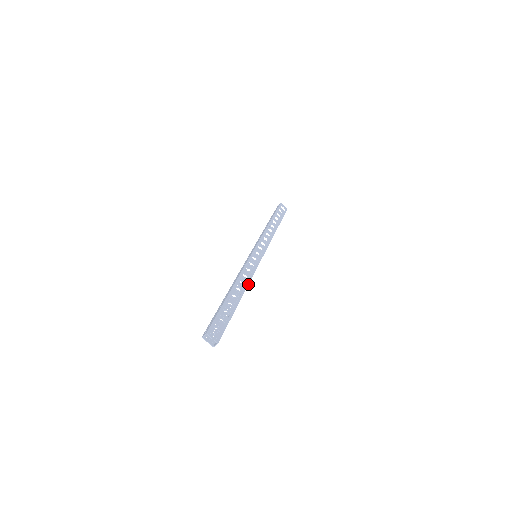
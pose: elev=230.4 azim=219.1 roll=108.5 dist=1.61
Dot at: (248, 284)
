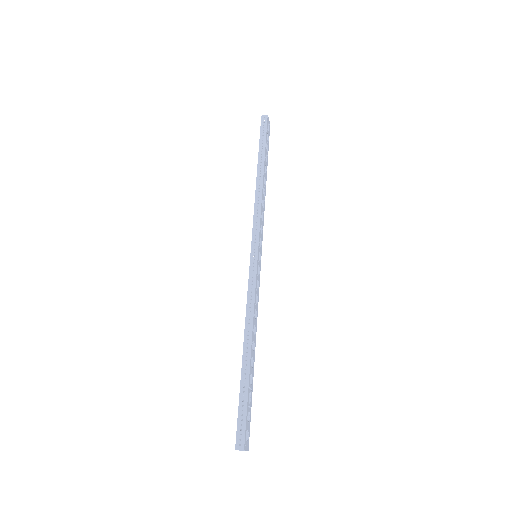
Dot at: occluded
